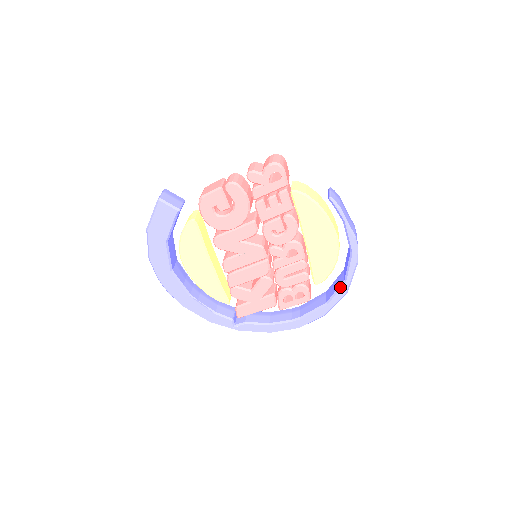
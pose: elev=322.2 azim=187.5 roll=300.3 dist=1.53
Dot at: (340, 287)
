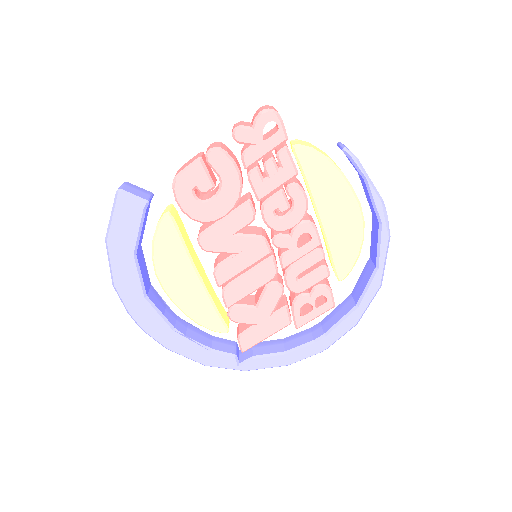
Dot at: (371, 278)
